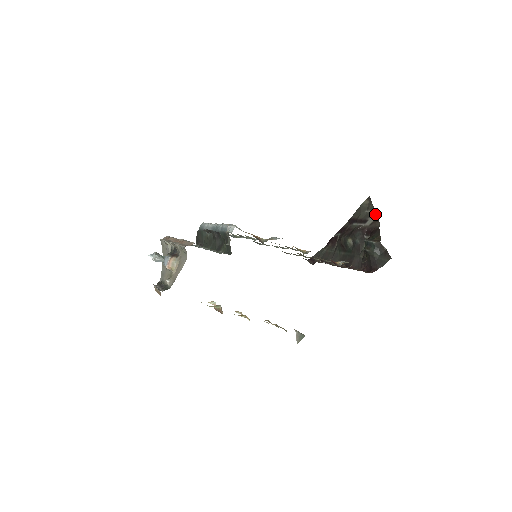
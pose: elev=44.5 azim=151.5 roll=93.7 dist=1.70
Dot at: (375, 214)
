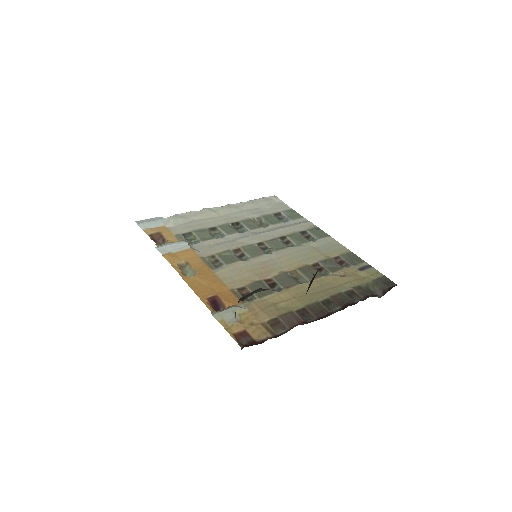
Dot at: occluded
